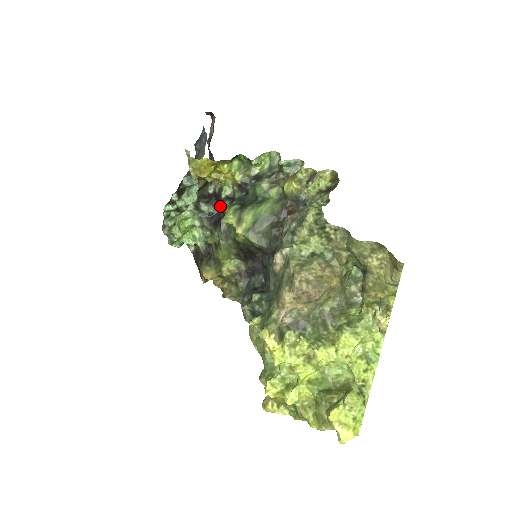
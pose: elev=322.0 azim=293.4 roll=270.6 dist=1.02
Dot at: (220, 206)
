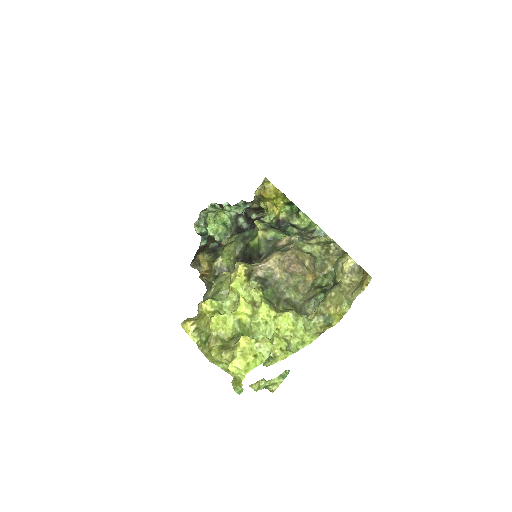
Dot at: (257, 220)
